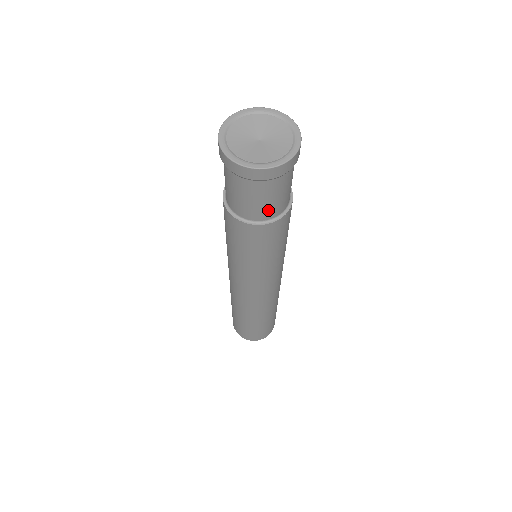
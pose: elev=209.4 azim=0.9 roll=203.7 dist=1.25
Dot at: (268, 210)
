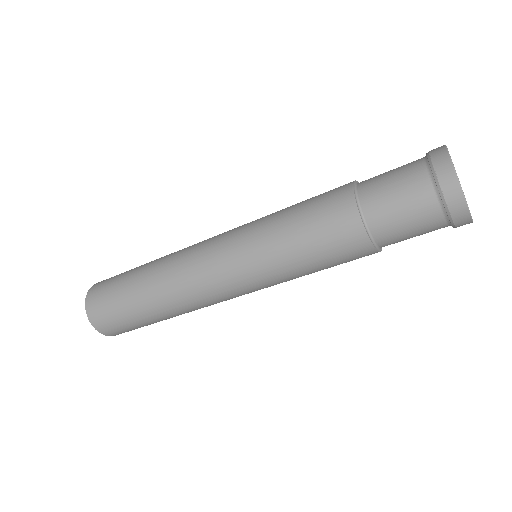
Dot at: occluded
